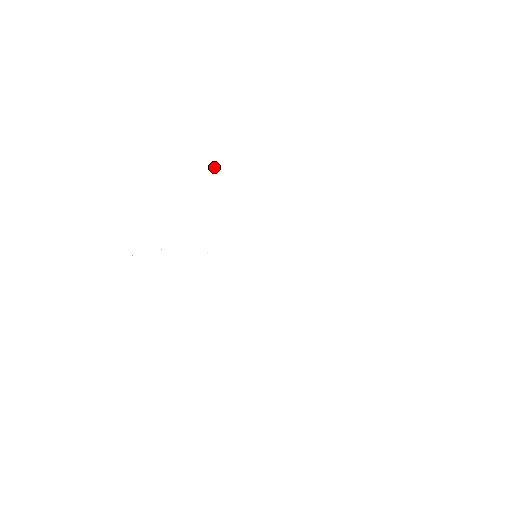
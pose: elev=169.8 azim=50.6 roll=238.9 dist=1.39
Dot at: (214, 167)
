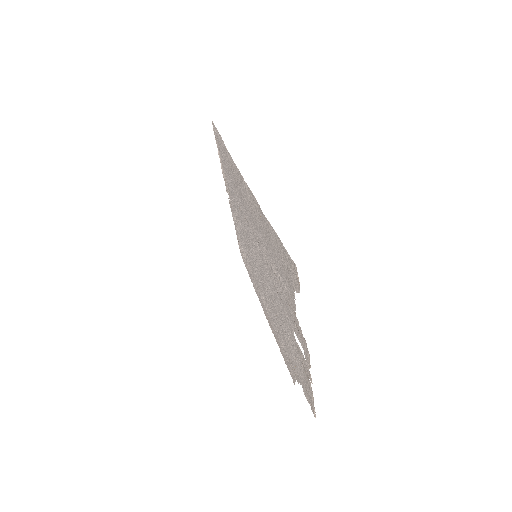
Dot at: (281, 281)
